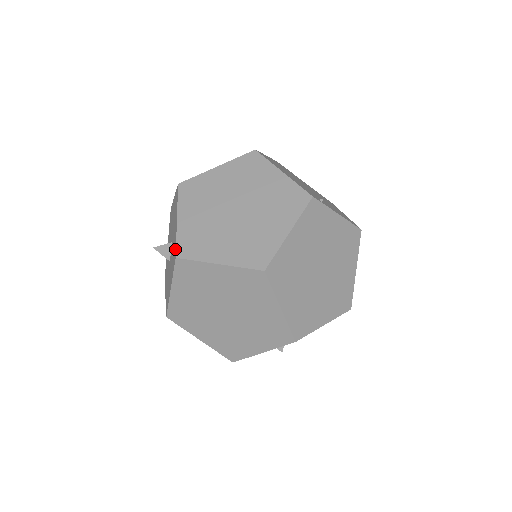
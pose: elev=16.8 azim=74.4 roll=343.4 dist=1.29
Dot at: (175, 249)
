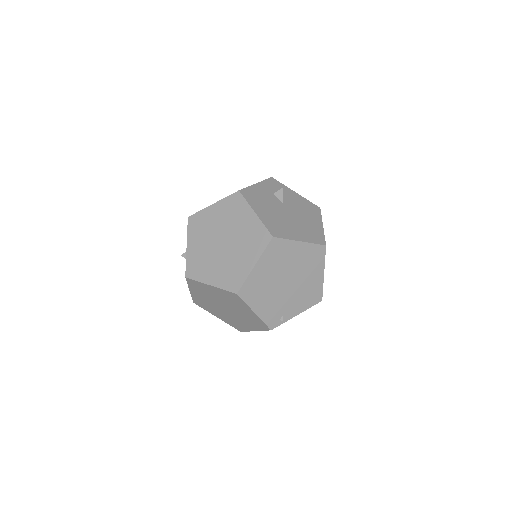
Dot at: occluded
